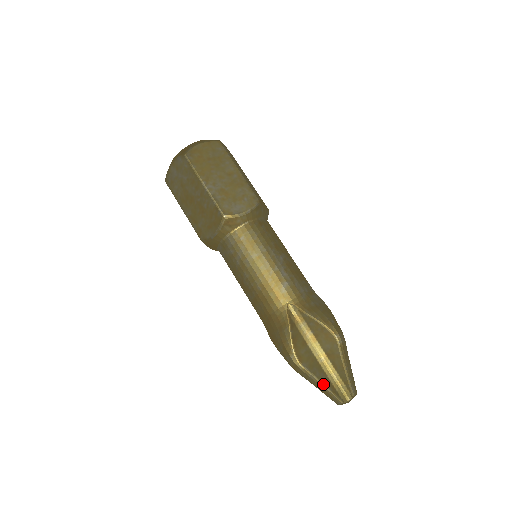
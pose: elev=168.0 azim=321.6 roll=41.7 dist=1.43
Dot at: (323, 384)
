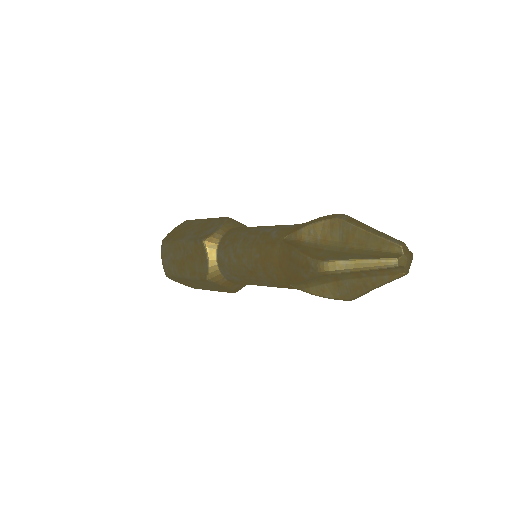
Dot at: (360, 259)
